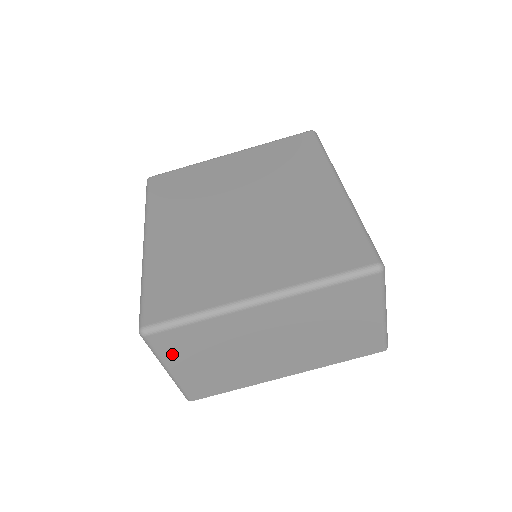
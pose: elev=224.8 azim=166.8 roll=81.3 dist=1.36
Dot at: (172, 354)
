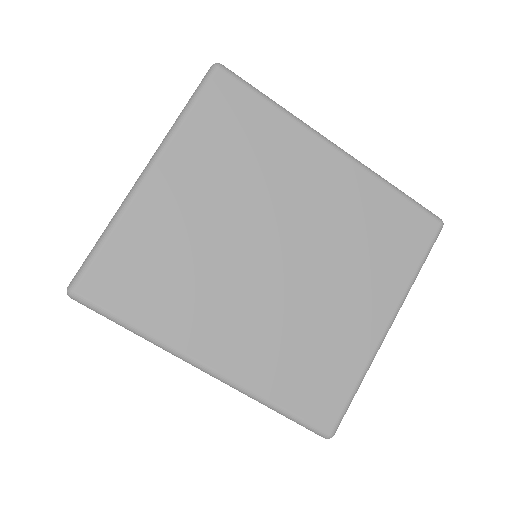
Dot at: occluded
